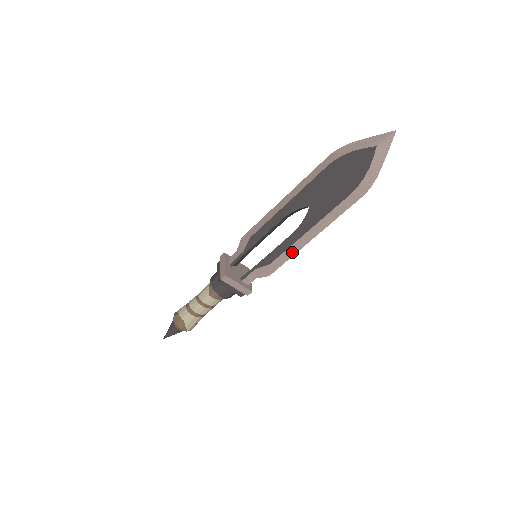
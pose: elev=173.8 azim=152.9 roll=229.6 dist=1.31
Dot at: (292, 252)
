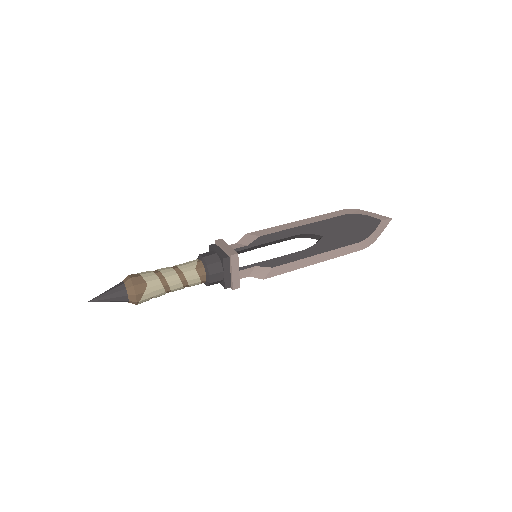
Dot at: (295, 266)
